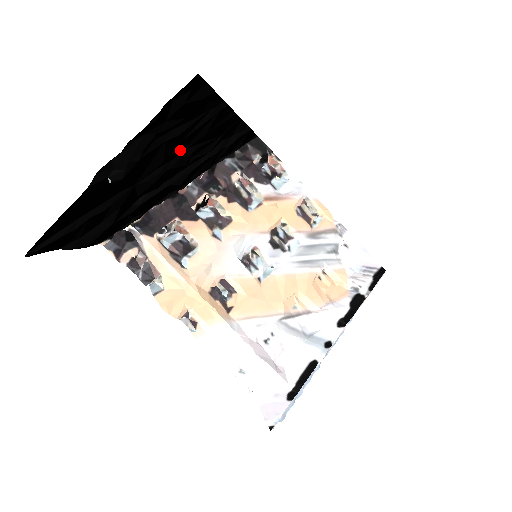
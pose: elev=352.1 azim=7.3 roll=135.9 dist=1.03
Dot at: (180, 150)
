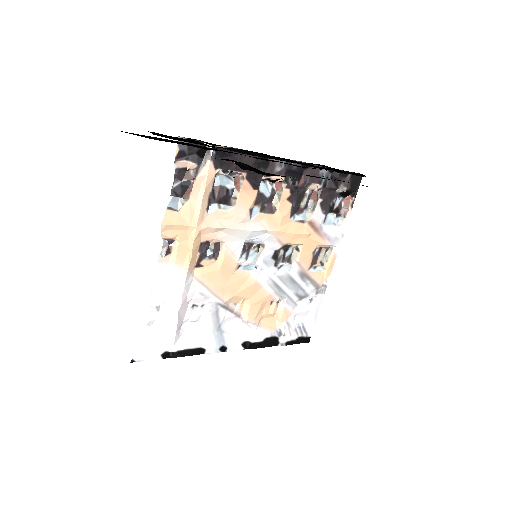
Dot at: occluded
